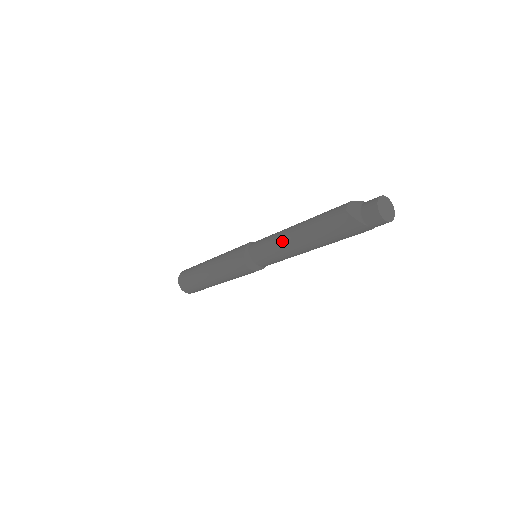
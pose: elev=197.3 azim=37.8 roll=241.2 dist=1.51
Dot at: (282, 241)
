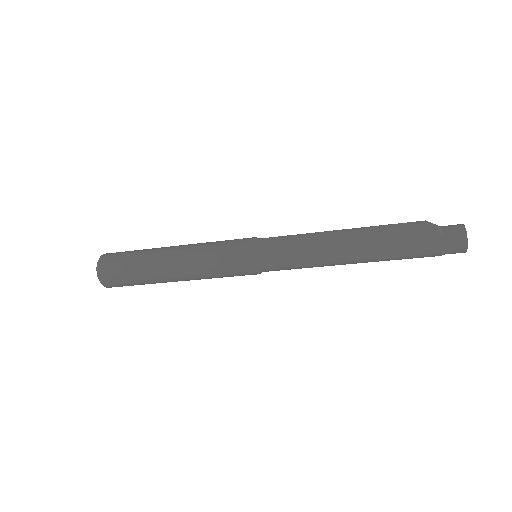
Dot at: (322, 234)
